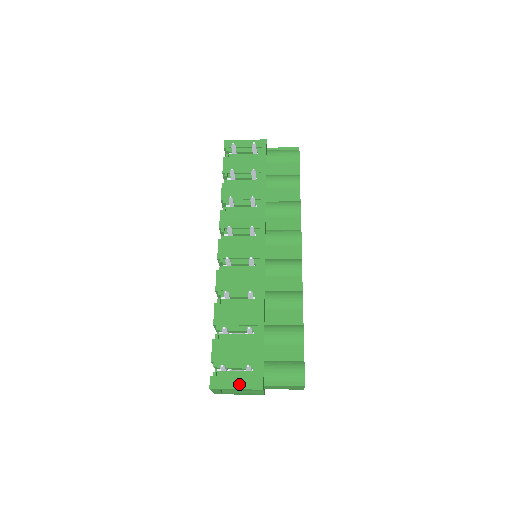
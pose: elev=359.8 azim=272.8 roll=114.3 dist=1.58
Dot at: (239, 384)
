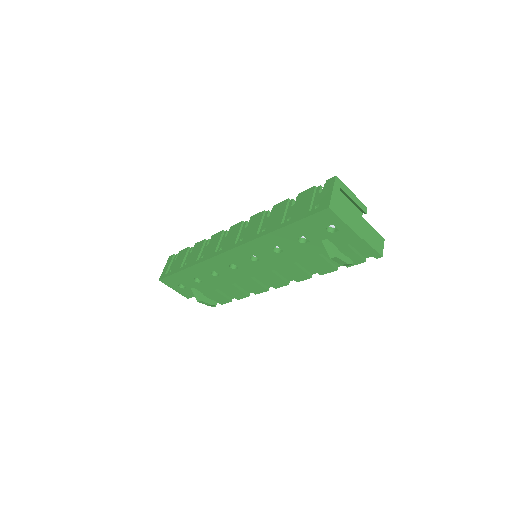
Dot at: occluded
